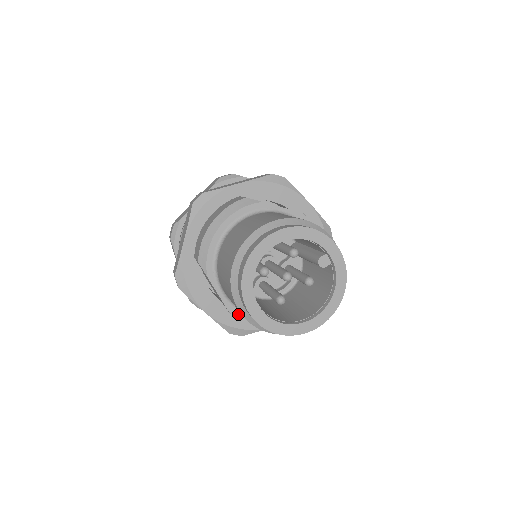
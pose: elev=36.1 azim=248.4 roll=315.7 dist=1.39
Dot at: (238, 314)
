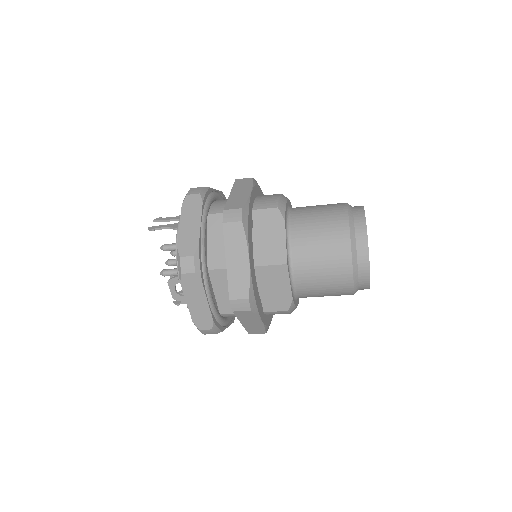
Dot at: (288, 270)
